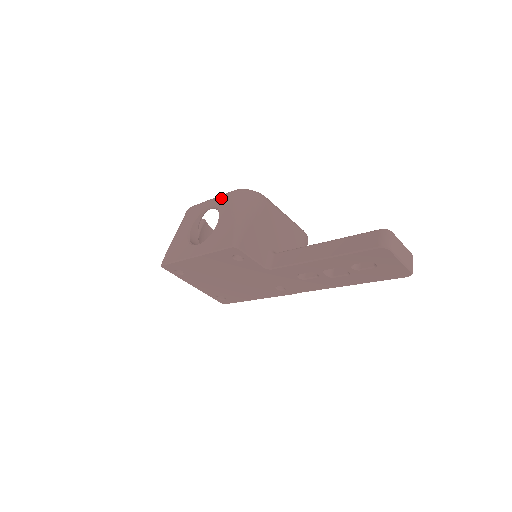
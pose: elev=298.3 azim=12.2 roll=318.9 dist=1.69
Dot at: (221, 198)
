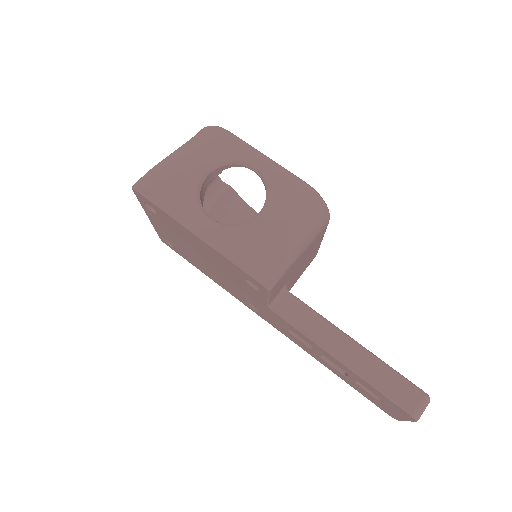
Dot at: (282, 177)
